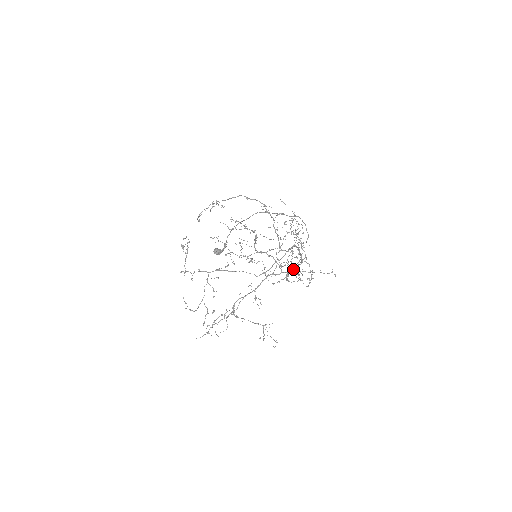
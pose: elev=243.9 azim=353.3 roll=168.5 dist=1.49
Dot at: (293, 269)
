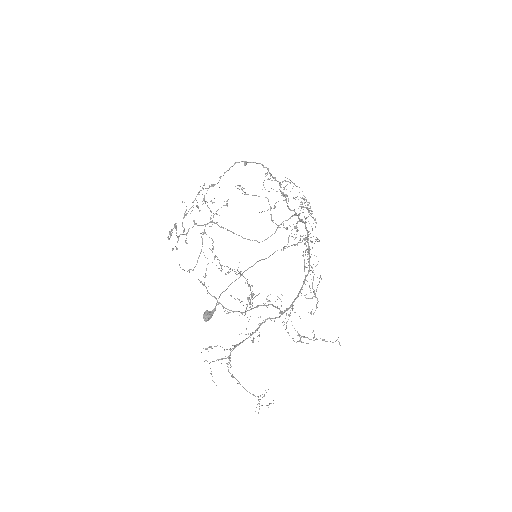
Dot at: occluded
